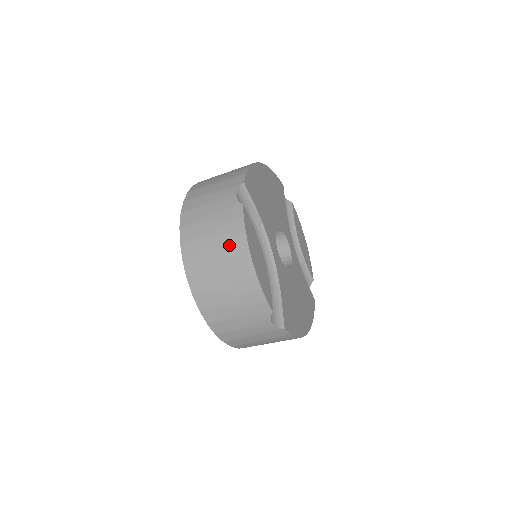
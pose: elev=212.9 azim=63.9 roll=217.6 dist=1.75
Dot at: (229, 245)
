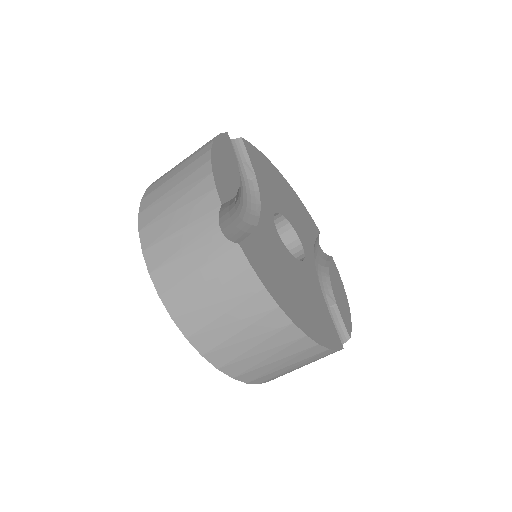
Dot at: (196, 152)
